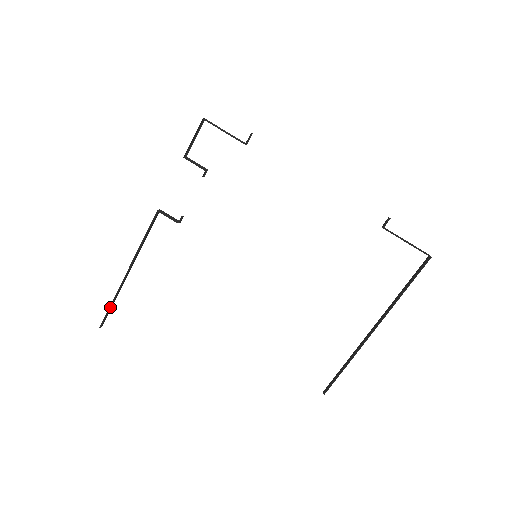
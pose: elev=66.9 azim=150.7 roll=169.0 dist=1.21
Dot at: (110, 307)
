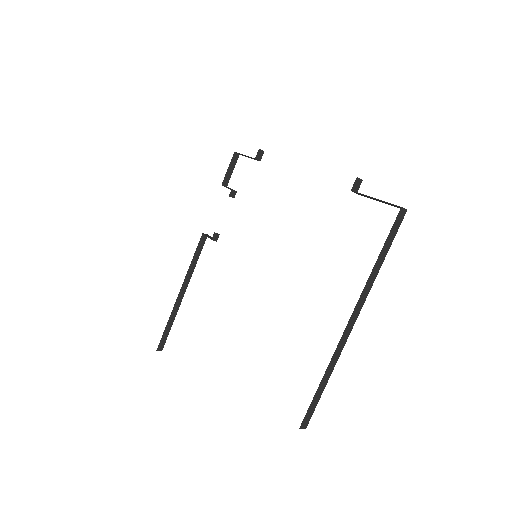
Dot at: (167, 329)
